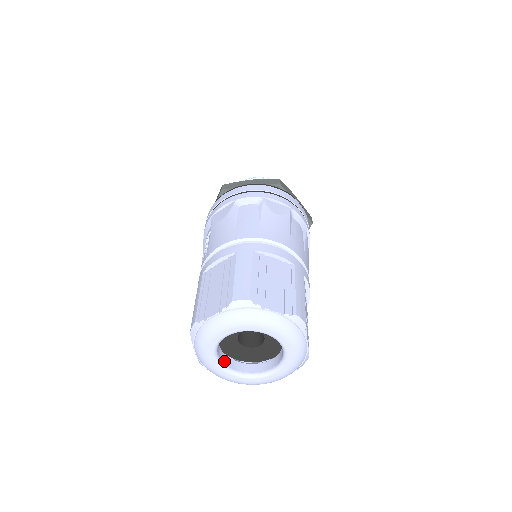
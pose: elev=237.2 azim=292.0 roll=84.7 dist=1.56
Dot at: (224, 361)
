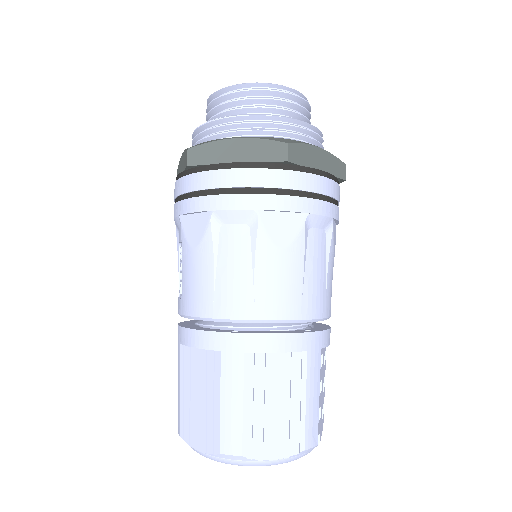
Dot at: occluded
